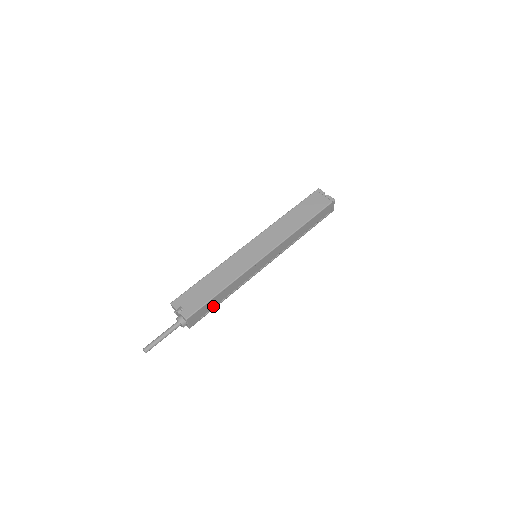
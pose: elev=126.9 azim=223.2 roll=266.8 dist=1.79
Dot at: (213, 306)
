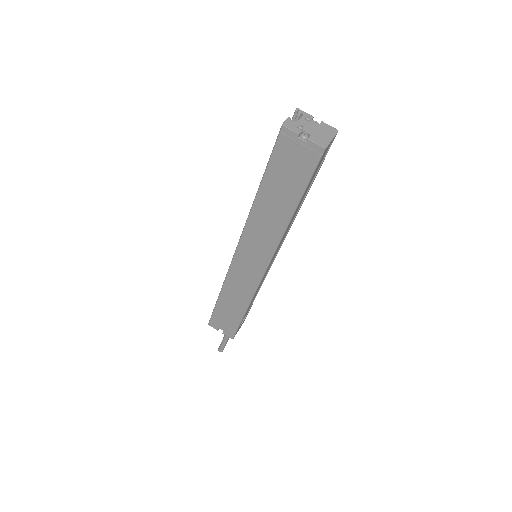
Dot at: (249, 307)
